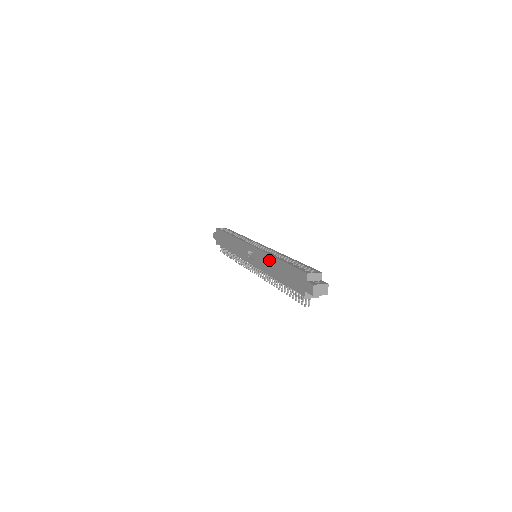
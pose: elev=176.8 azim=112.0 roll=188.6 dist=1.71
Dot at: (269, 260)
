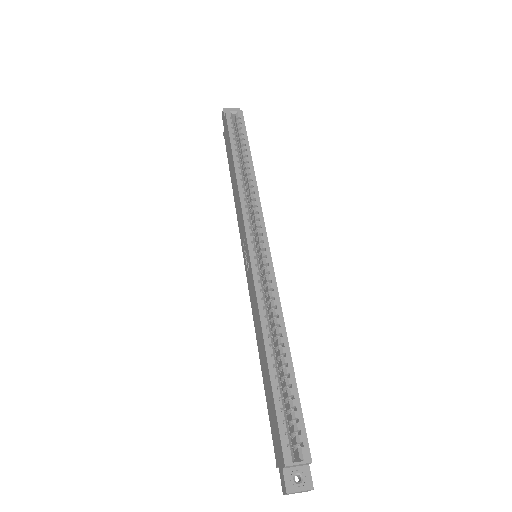
Dot at: (258, 325)
